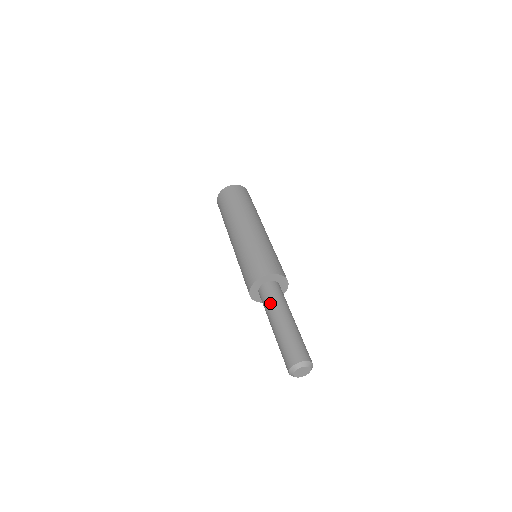
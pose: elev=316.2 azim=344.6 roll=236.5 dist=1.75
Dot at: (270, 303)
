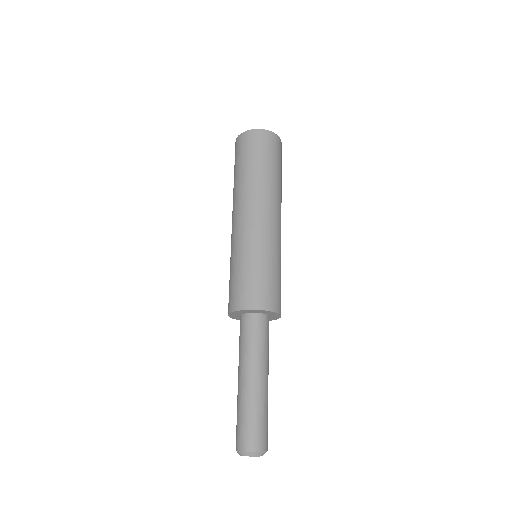
Dot at: (254, 347)
